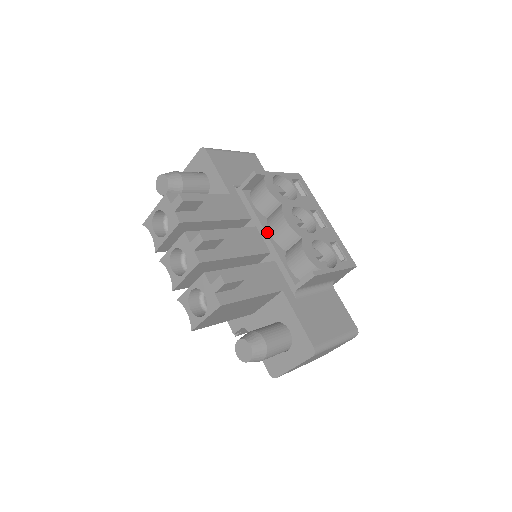
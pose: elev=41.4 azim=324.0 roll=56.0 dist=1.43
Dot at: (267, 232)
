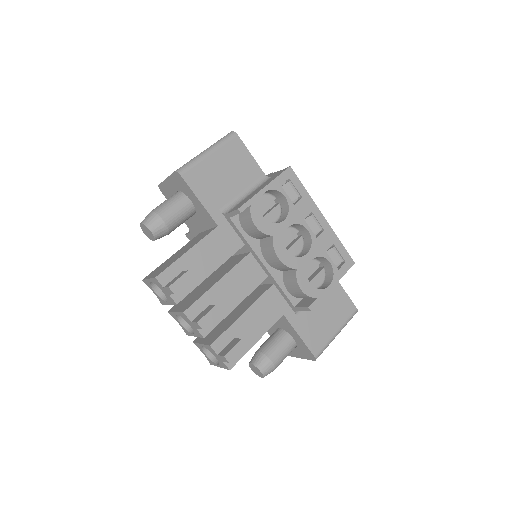
Dot at: (262, 259)
